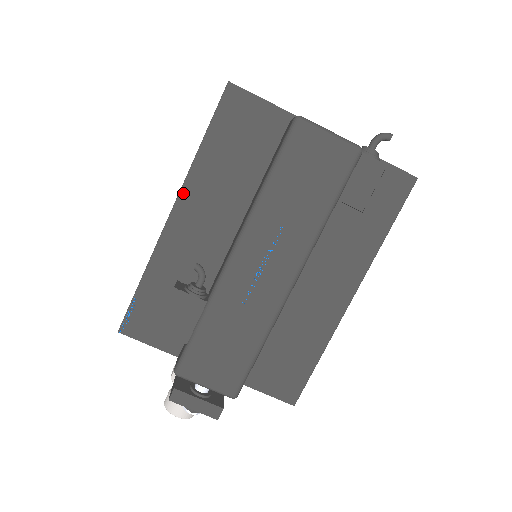
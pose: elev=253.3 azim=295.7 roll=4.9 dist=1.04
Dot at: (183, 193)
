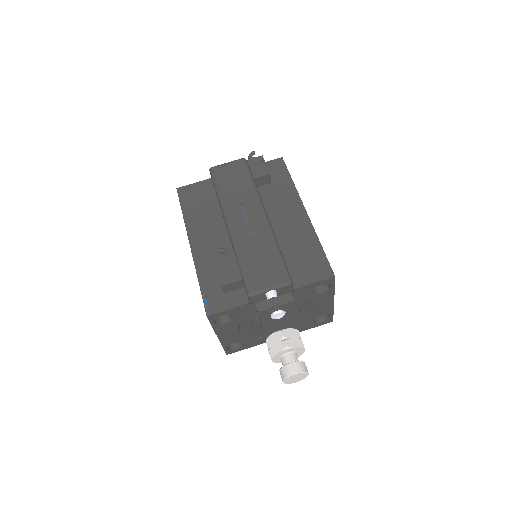
Dot at: (189, 234)
